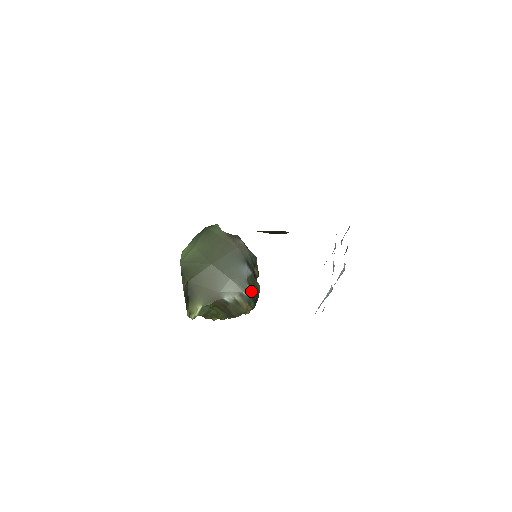
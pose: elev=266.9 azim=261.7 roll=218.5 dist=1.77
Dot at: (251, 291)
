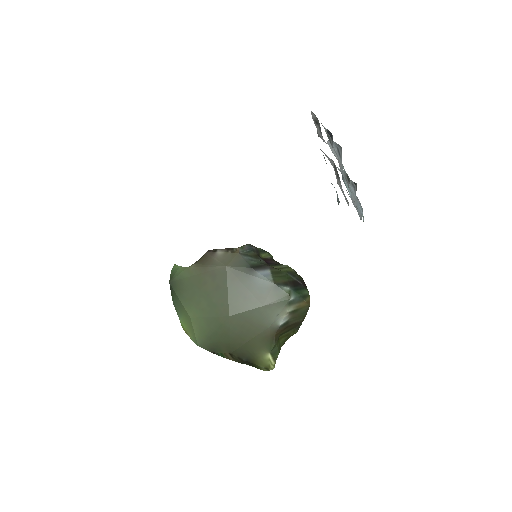
Dot at: (292, 287)
